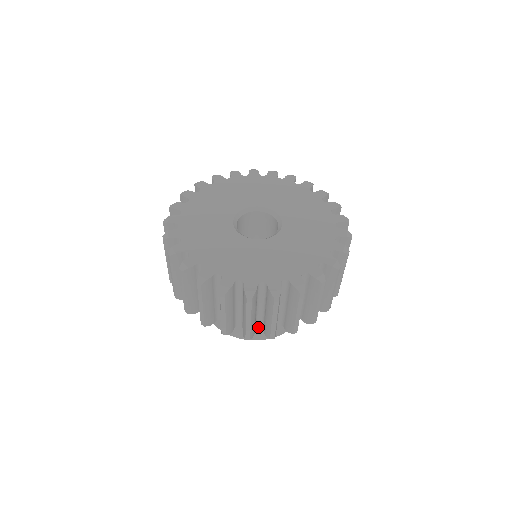
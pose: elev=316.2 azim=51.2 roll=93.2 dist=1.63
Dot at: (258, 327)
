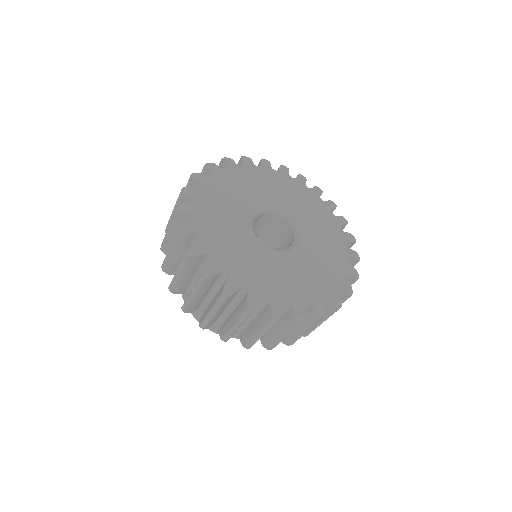
Dot at: occluded
